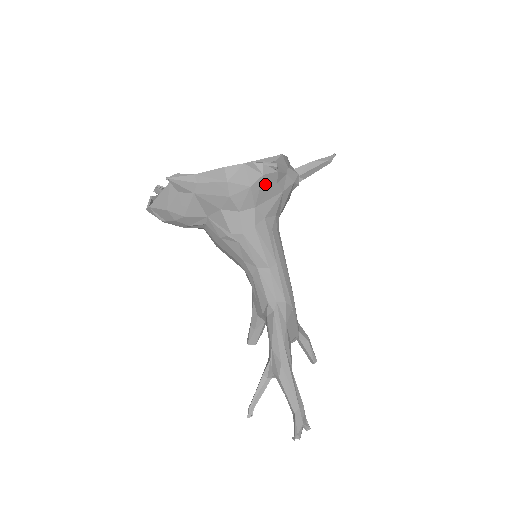
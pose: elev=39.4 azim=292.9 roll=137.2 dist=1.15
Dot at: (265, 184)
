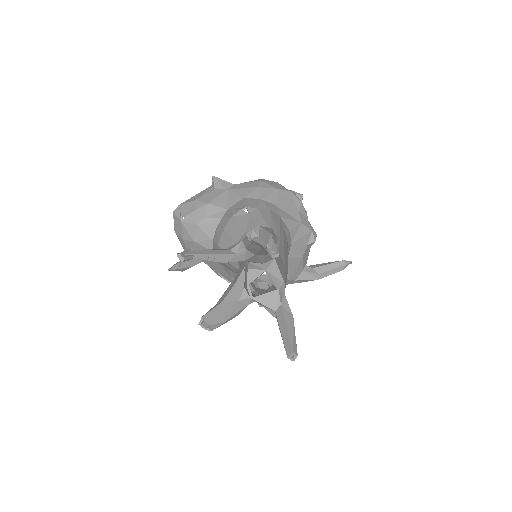
Dot at: (289, 200)
